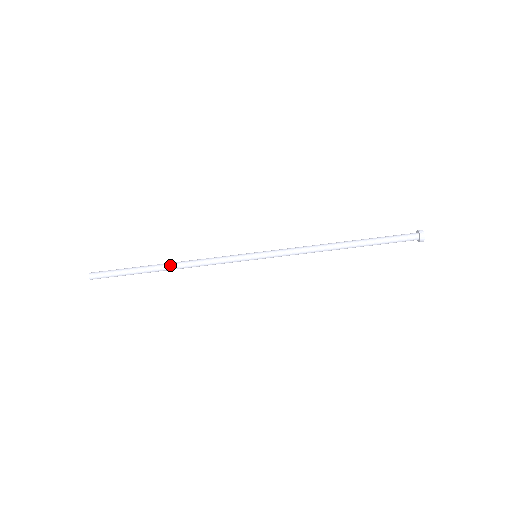
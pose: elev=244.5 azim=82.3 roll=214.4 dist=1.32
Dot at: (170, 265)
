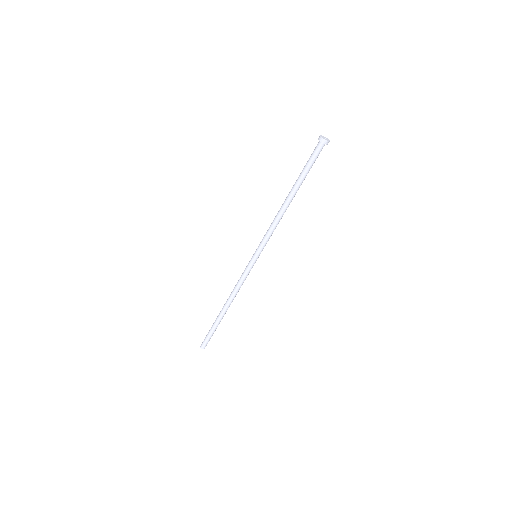
Dot at: (227, 307)
